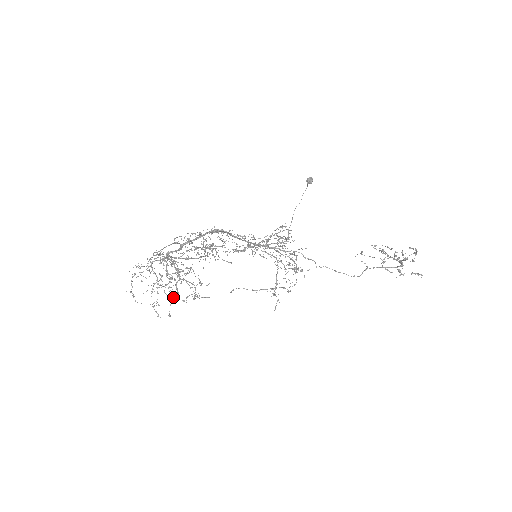
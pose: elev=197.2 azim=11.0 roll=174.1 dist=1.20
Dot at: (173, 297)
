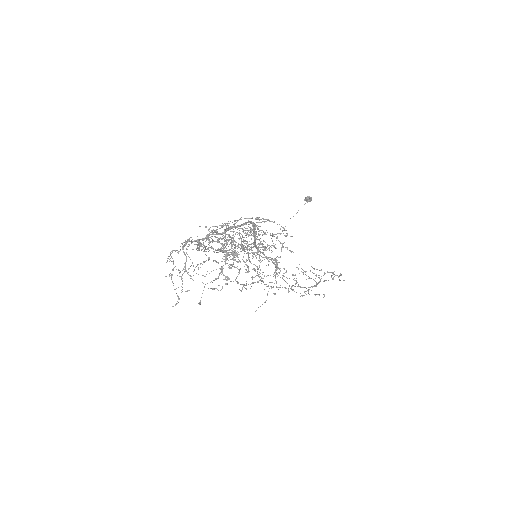
Dot at: occluded
